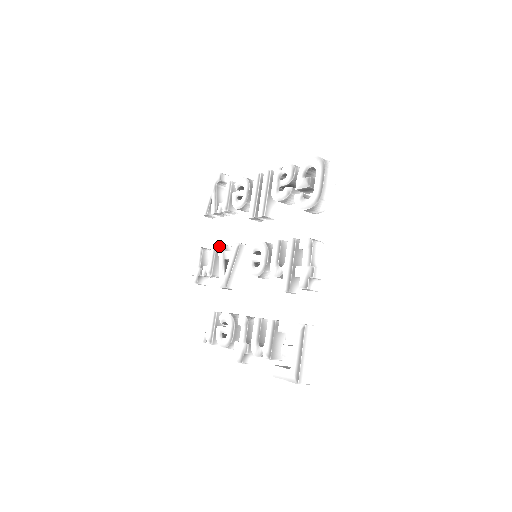
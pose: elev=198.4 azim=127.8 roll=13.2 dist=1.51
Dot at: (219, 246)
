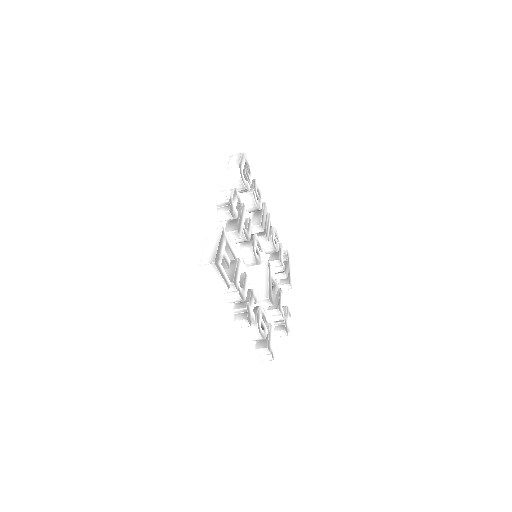
Dot at: occluded
